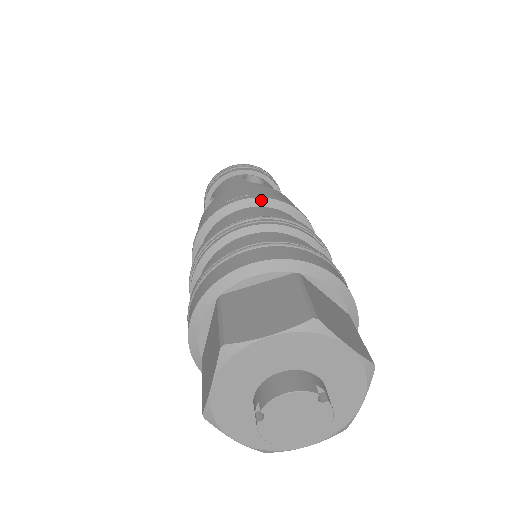
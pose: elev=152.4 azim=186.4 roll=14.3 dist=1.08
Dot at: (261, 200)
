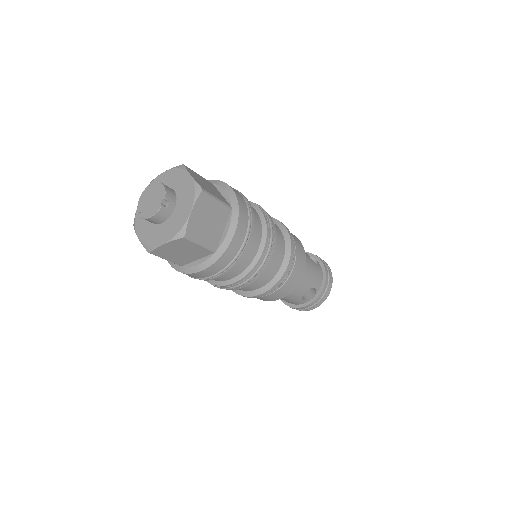
Dot at: occluded
